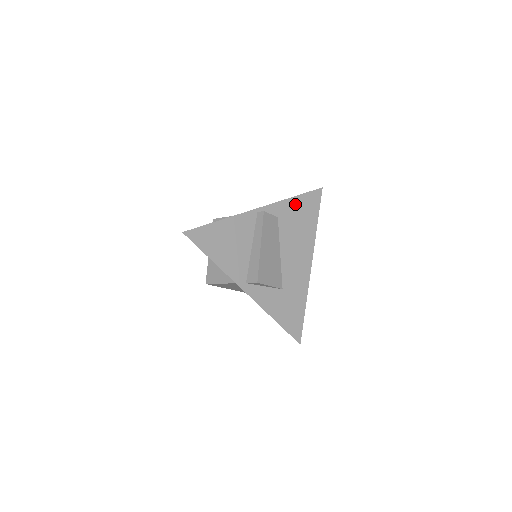
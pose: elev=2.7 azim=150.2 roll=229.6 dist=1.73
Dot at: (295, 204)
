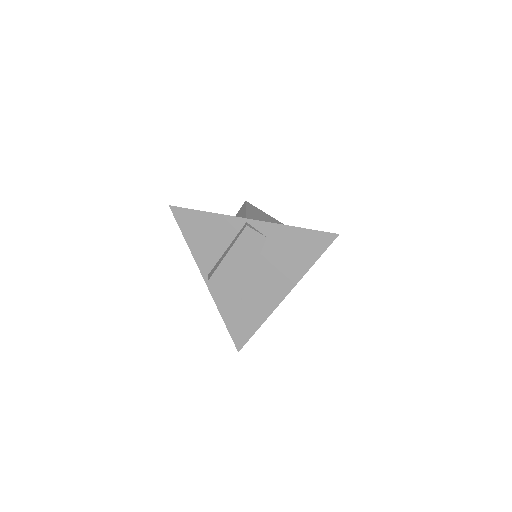
Dot at: (294, 234)
